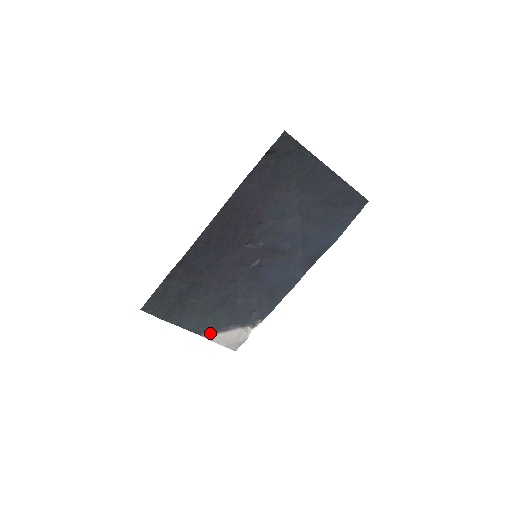
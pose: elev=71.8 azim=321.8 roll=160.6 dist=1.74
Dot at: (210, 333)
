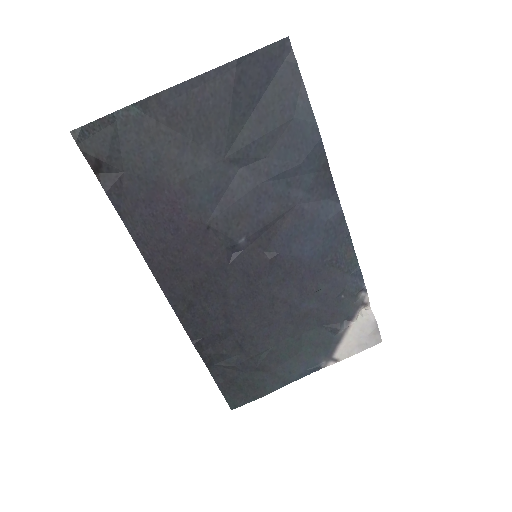
Dot at: (328, 357)
